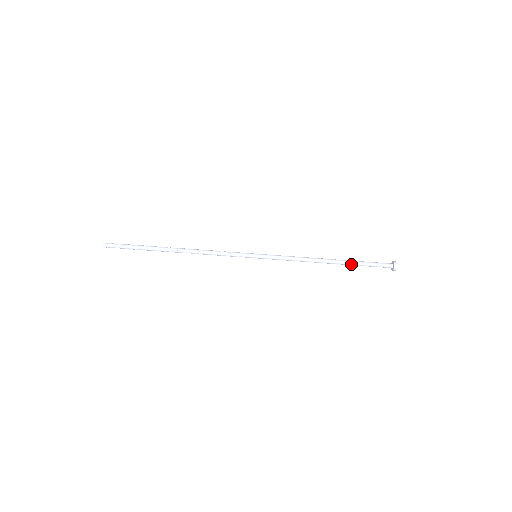
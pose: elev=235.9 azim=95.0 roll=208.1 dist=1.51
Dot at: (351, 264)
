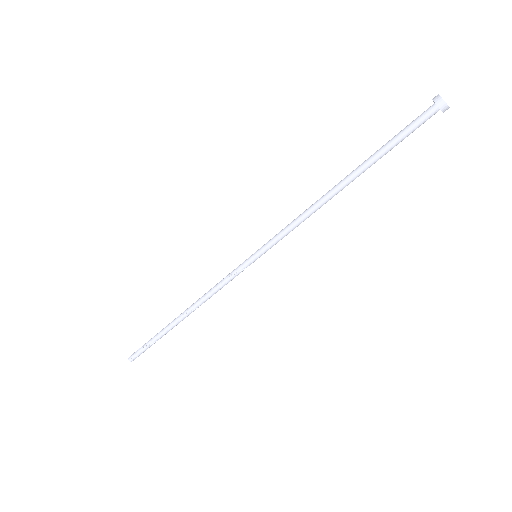
Dot at: (371, 161)
